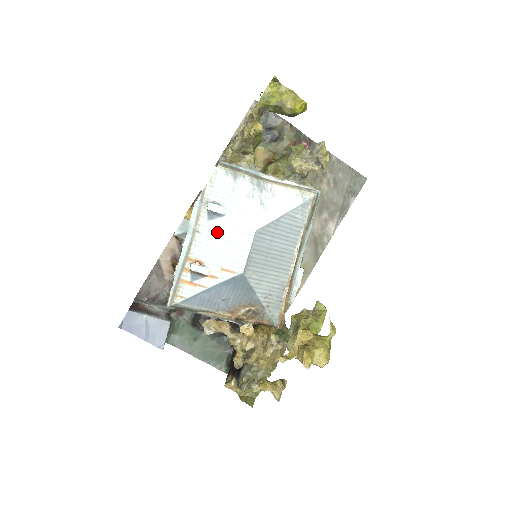
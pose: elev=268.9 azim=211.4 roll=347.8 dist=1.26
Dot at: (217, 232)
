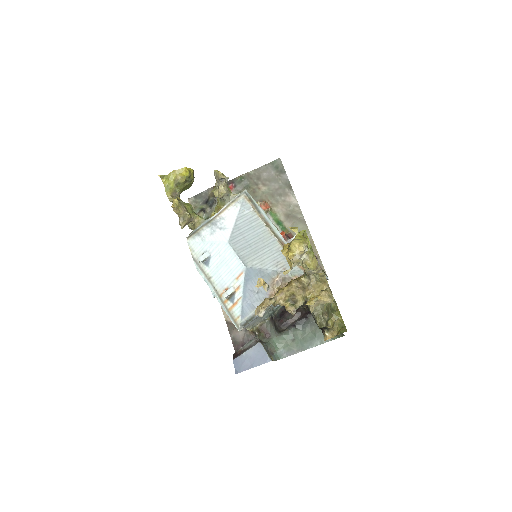
Dot at: (217, 266)
